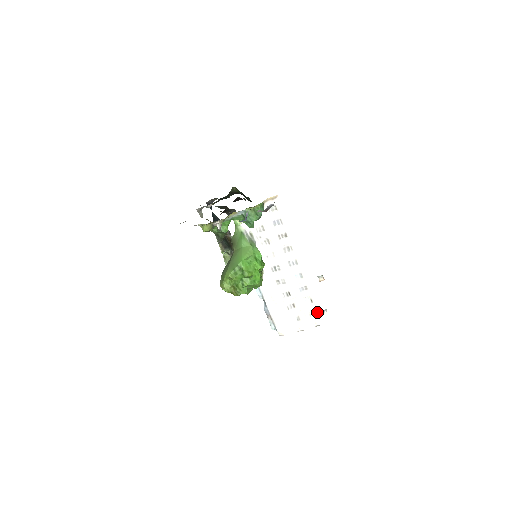
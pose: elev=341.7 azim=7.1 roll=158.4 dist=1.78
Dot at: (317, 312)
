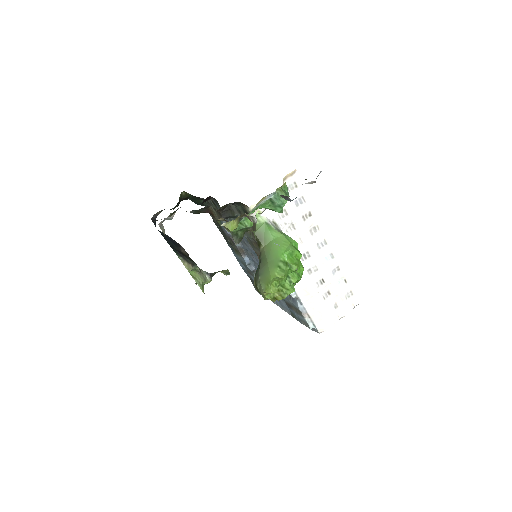
Dot at: (352, 292)
